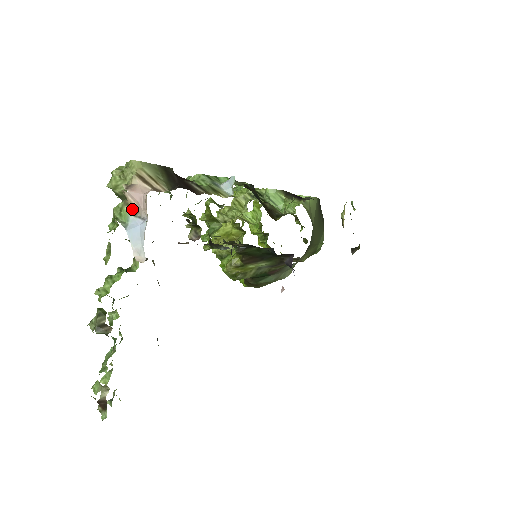
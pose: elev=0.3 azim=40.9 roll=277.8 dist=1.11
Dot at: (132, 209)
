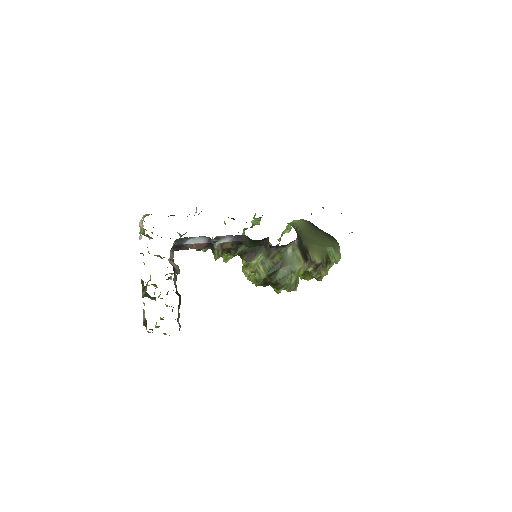
Dot at: occluded
